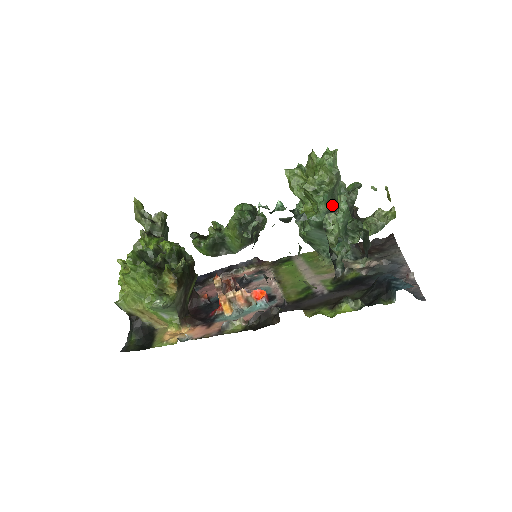
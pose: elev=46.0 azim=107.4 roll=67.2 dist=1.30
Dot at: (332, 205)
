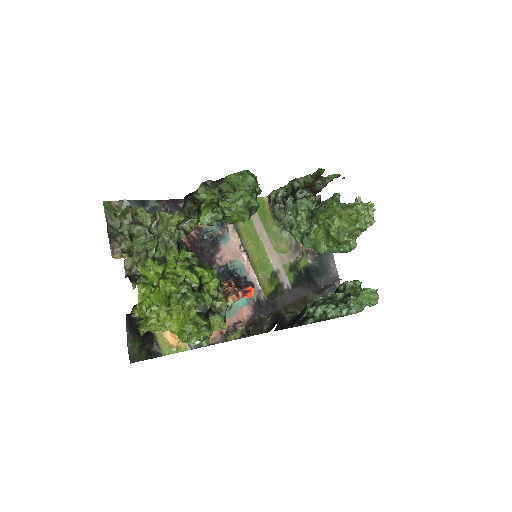
Dot at: occluded
